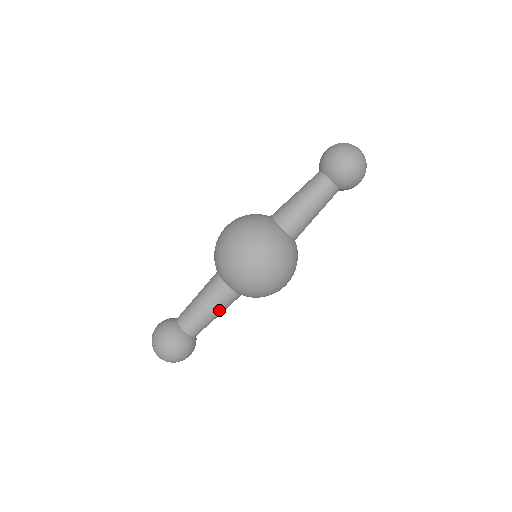
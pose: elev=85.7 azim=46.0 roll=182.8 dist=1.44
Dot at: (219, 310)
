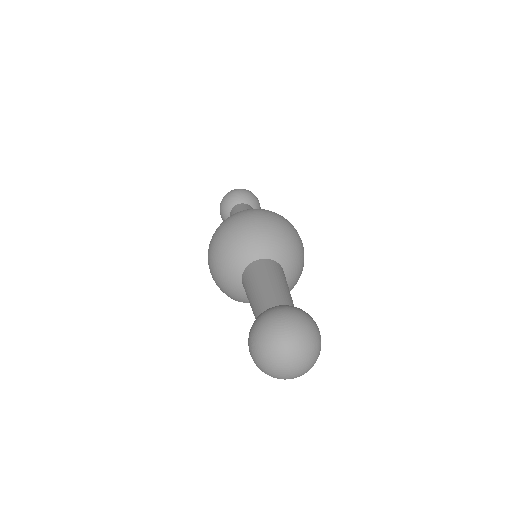
Dot at: (281, 279)
